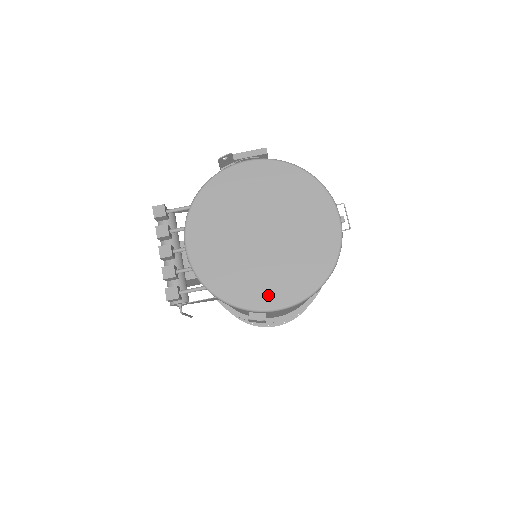
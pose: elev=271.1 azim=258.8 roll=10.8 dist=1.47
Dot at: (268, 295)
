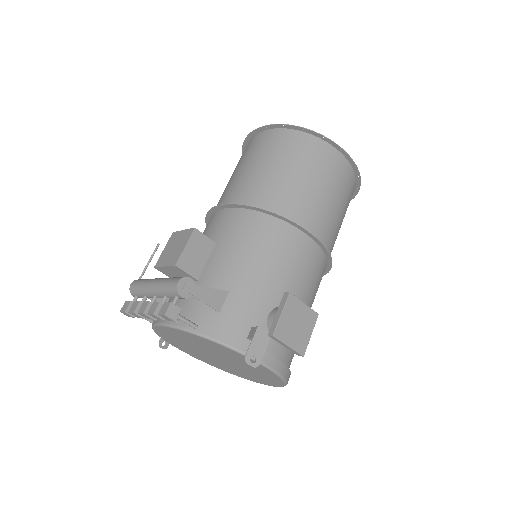
Dot at: (183, 350)
